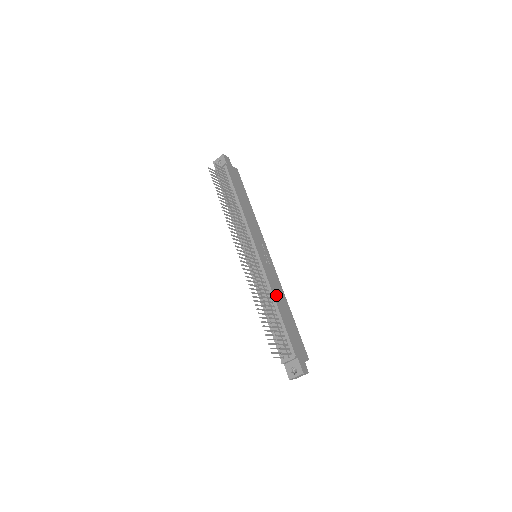
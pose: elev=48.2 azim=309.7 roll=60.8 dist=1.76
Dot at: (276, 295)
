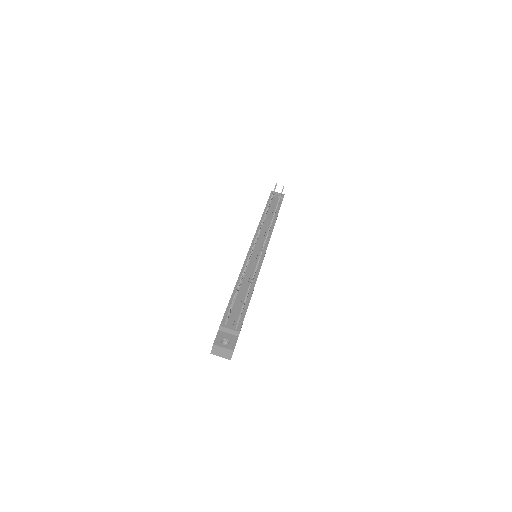
Dot at: occluded
